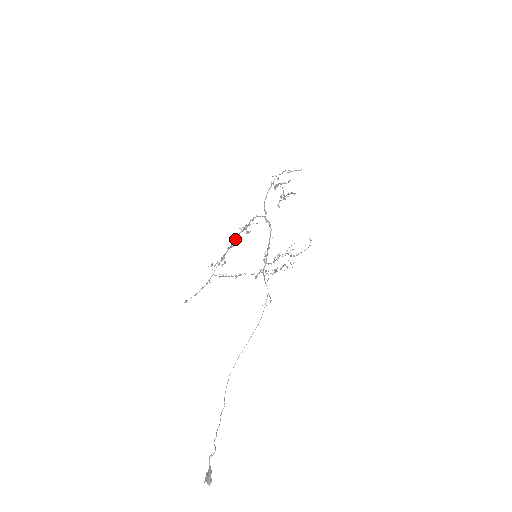
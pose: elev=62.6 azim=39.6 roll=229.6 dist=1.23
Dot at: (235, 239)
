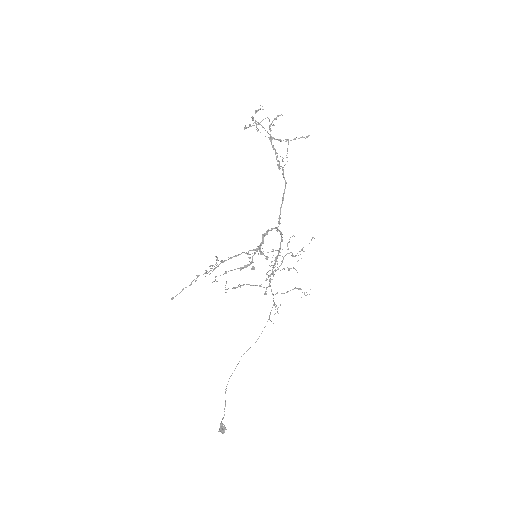
Dot at: occluded
